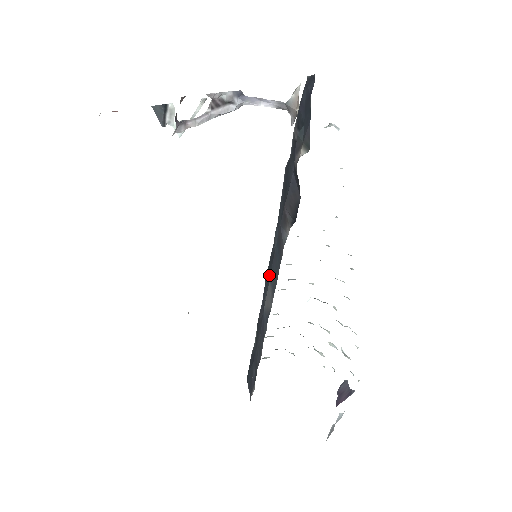
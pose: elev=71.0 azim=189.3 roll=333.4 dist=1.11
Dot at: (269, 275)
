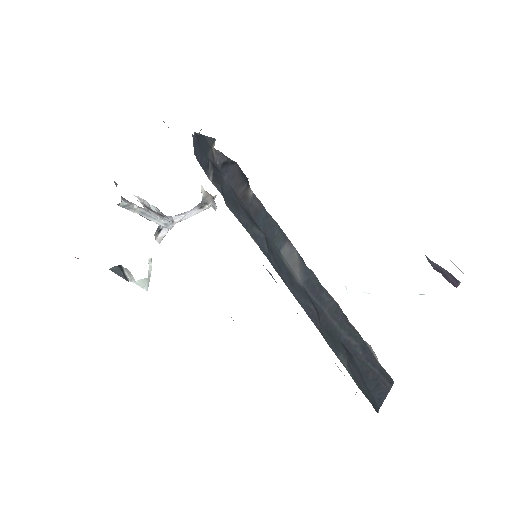
Dot at: (281, 264)
